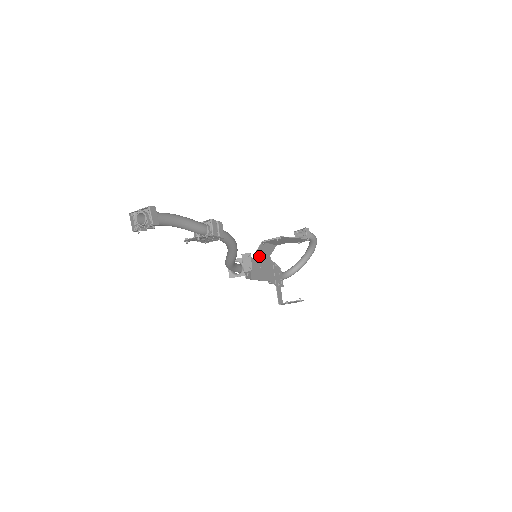
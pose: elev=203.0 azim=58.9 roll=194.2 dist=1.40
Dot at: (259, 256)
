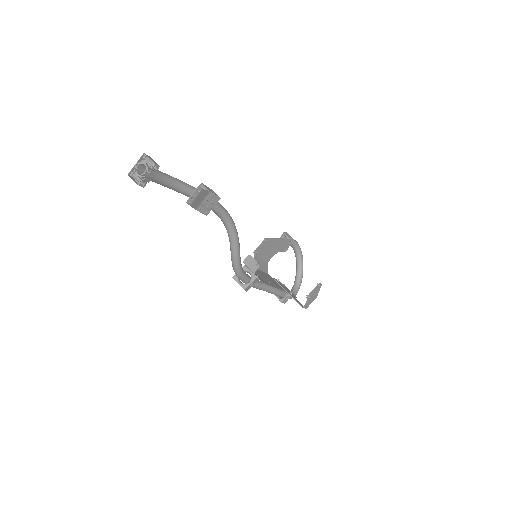
Dot at: (259, 271)
